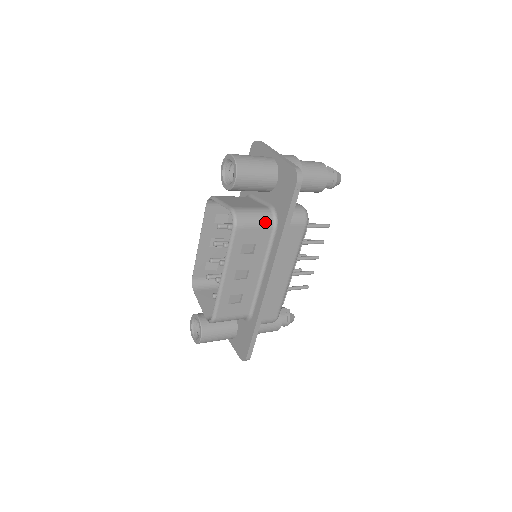
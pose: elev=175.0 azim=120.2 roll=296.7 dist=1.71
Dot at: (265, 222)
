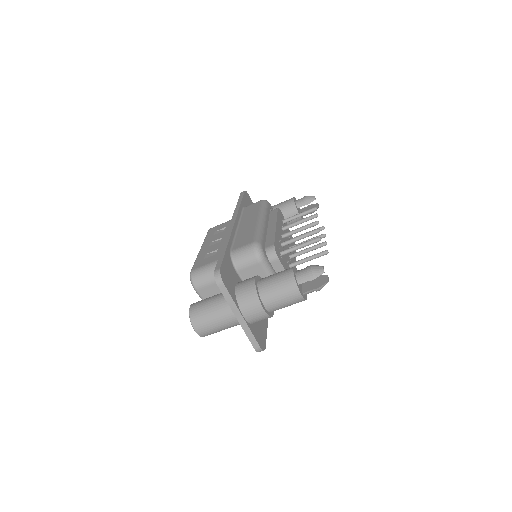
Dot at: occluded
